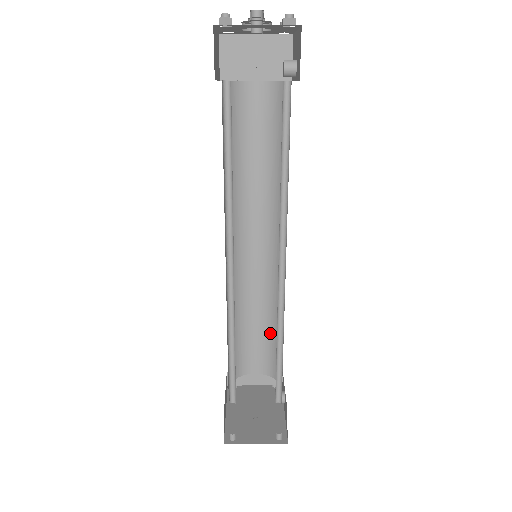
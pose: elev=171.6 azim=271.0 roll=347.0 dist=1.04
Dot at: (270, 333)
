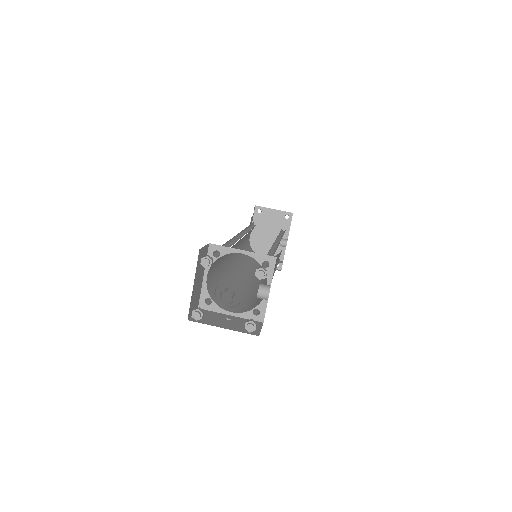
Dot at: occluded
